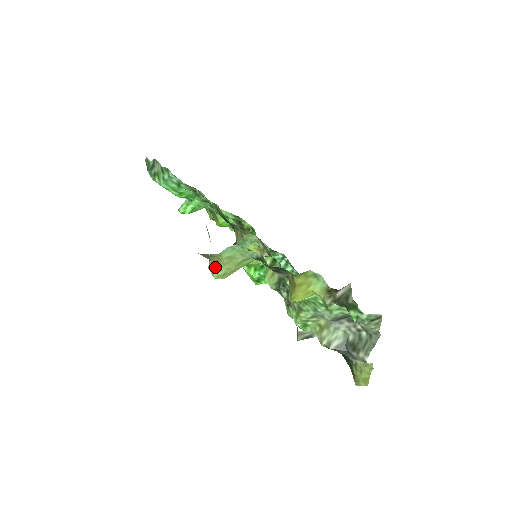
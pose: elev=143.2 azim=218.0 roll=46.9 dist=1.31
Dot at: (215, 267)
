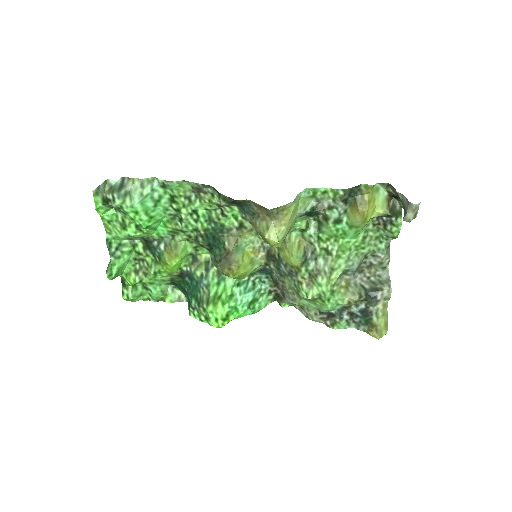
Dot at: (279, 228)
